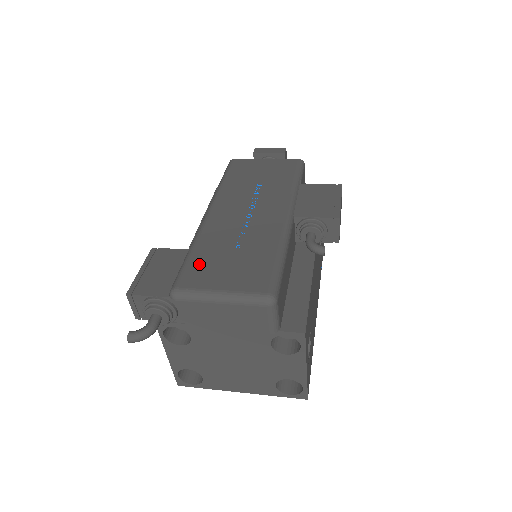
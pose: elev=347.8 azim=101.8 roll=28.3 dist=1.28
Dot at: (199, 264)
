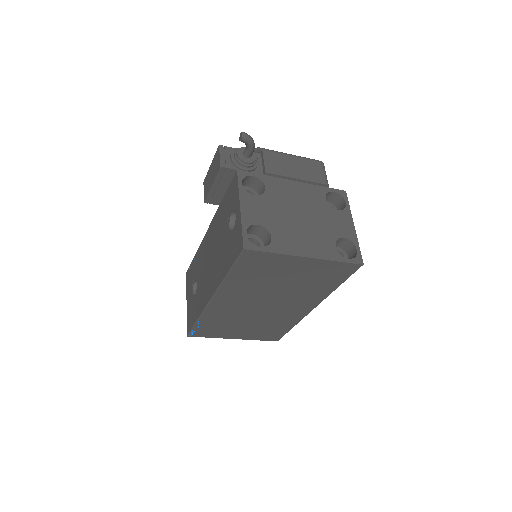
Dot at: occluded
